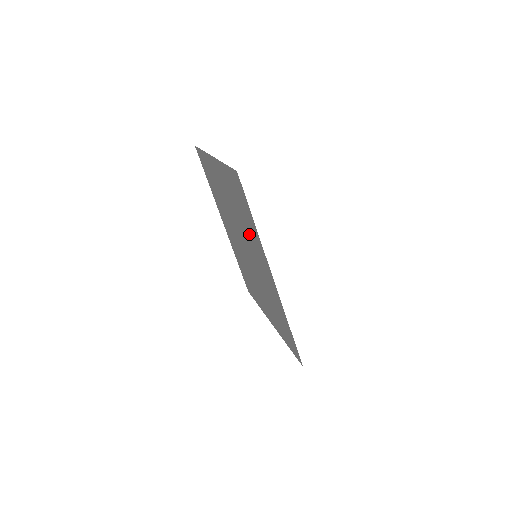
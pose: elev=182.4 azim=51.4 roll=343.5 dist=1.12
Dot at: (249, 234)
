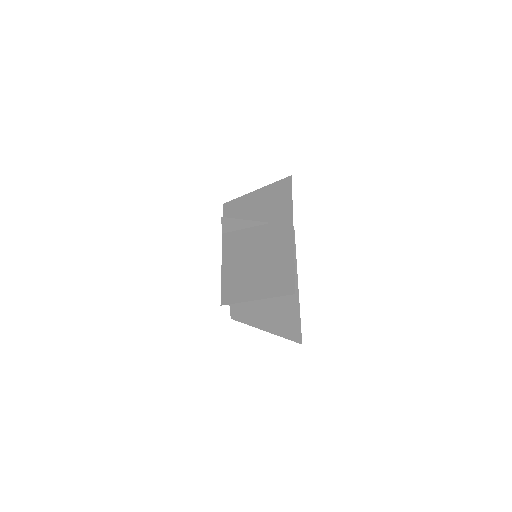
Dot at: (276, 219)
